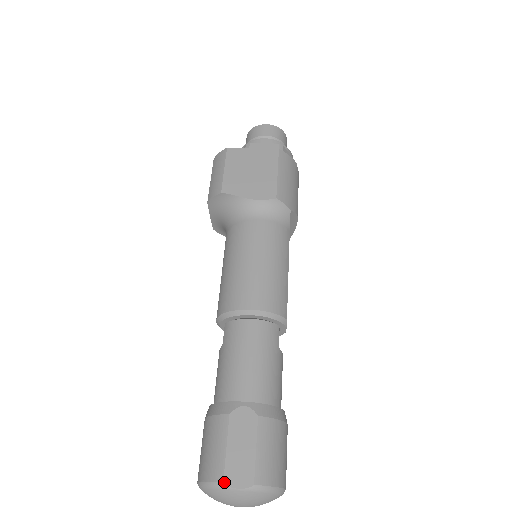
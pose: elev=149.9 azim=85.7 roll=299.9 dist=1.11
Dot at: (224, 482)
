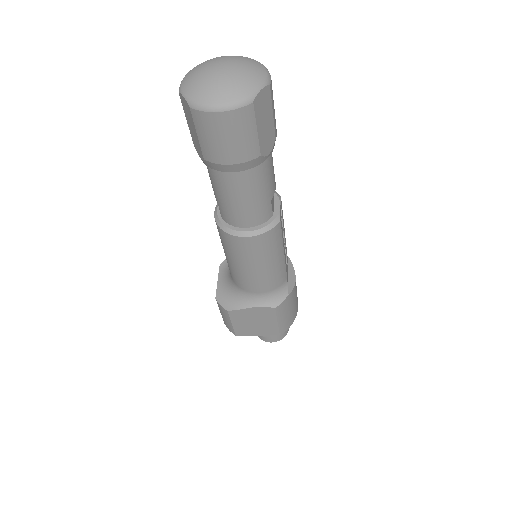
Dot at: occluded
